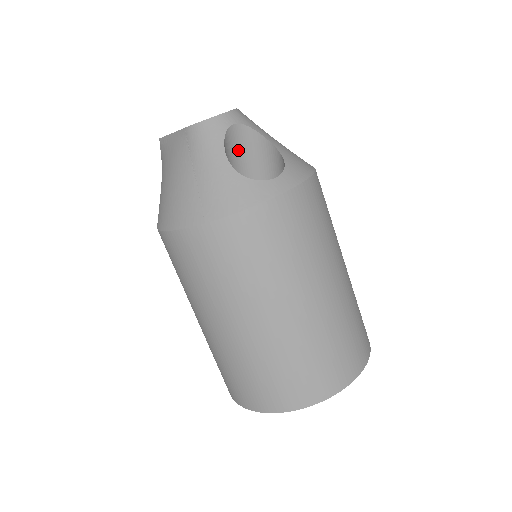
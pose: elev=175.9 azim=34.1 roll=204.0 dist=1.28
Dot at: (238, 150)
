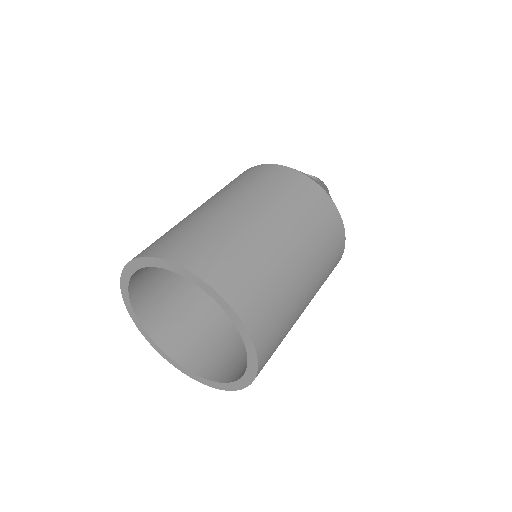
Dot at: occluded
